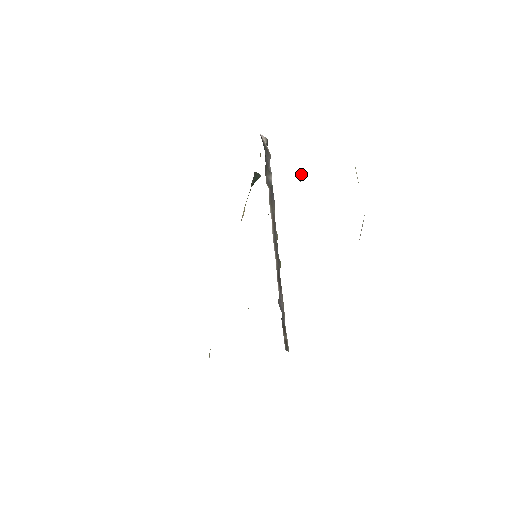
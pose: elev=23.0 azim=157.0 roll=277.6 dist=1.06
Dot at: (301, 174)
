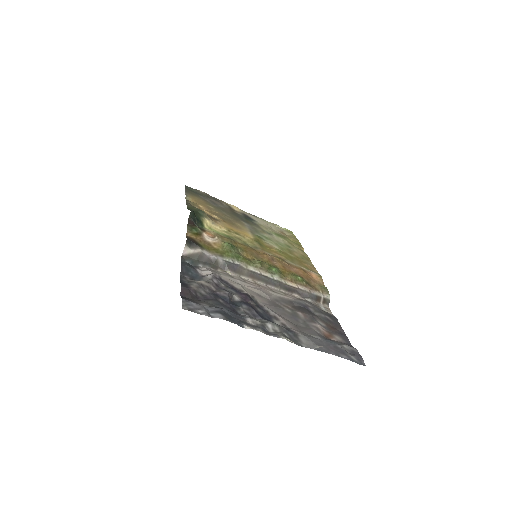
Dot at: (250, 301)
